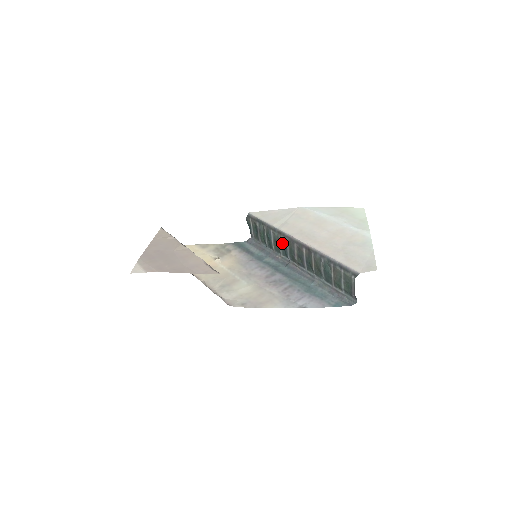
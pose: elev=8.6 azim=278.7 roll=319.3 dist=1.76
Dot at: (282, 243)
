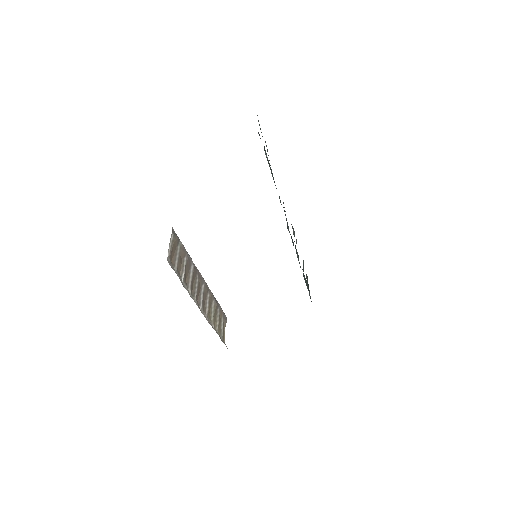
Dot at: occluded
